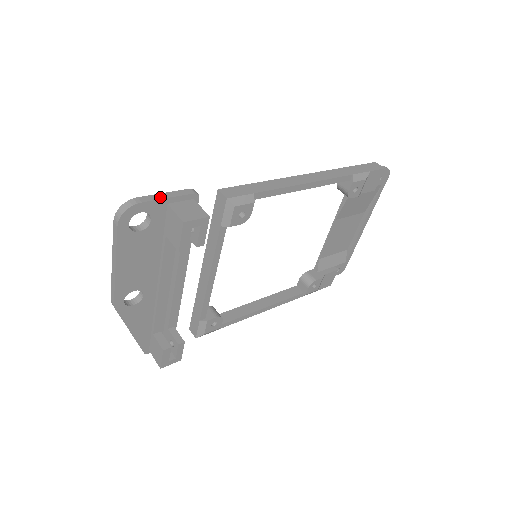
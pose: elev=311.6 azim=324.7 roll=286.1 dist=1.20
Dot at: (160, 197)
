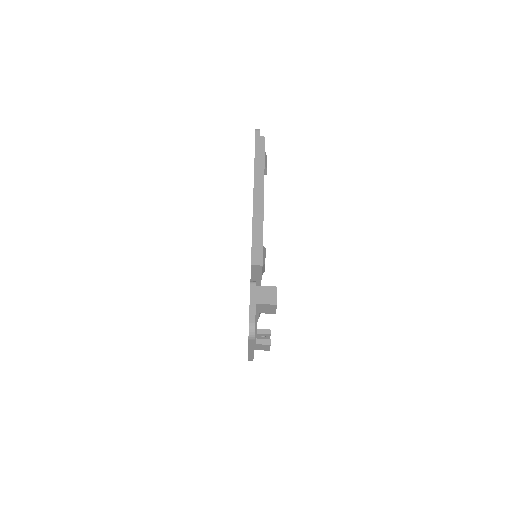
Dot at: (253, 307)
